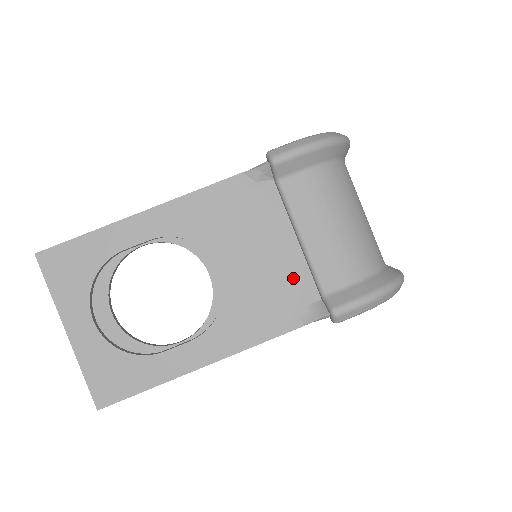
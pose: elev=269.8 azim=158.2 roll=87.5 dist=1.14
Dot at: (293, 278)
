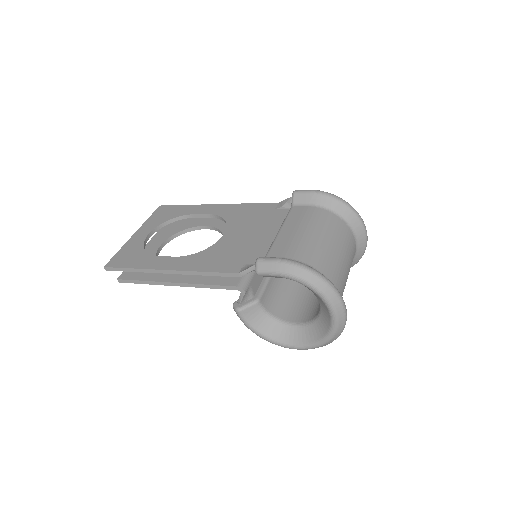
Dot at: (257, 250)
